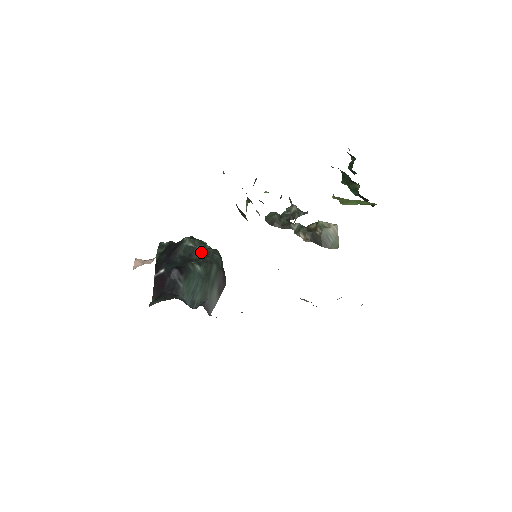
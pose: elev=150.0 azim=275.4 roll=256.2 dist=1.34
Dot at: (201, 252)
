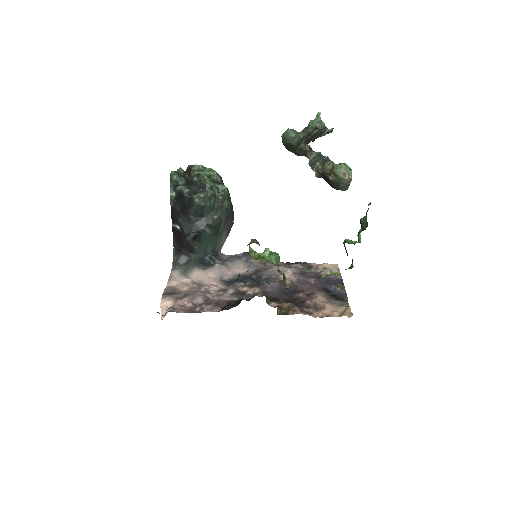
Dot at: (211, 209)
